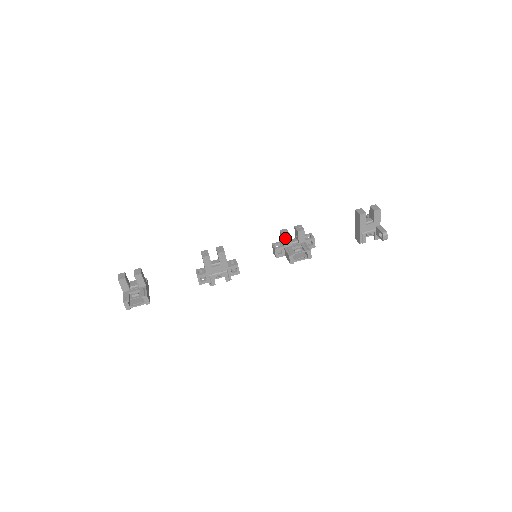
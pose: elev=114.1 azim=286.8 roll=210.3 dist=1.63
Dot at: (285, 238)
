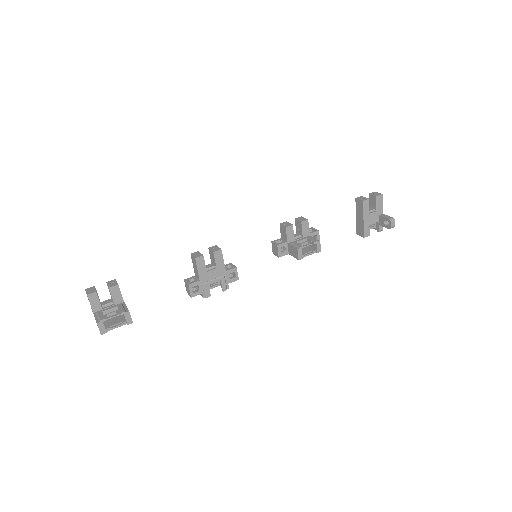
Dot at: (288, 231)
